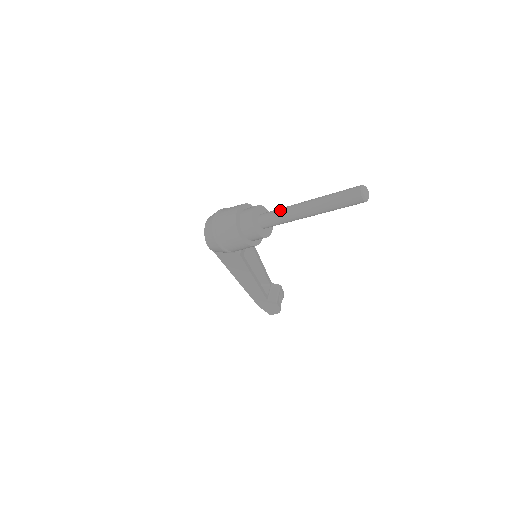
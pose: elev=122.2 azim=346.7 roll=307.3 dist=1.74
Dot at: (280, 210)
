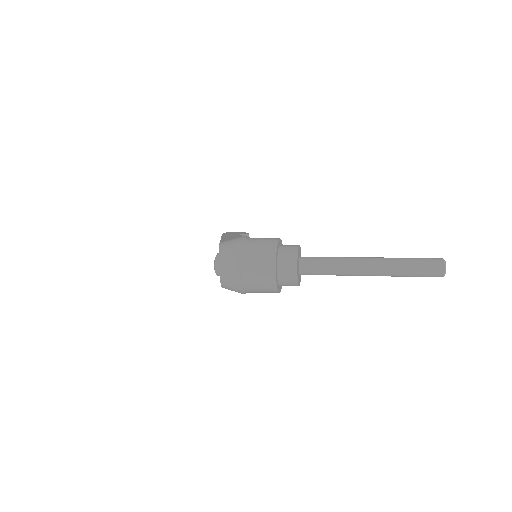
Dot at: (332, 267)
